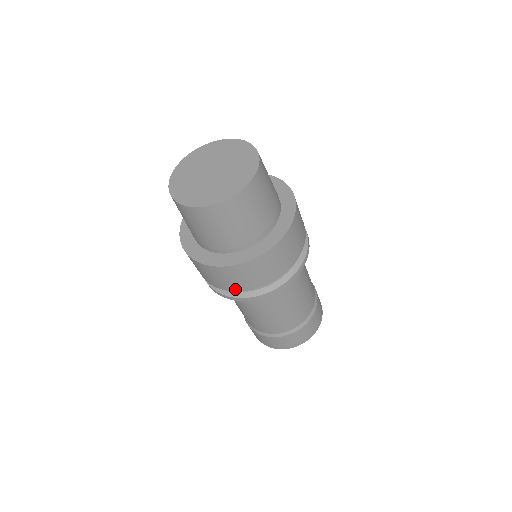
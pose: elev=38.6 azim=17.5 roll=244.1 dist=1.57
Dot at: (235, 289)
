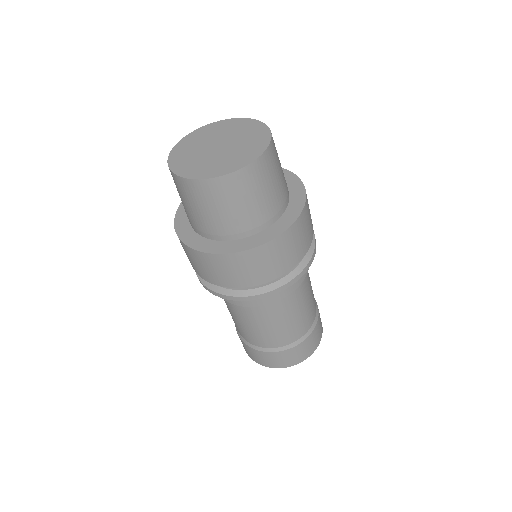
Dot at: (235, 285)
